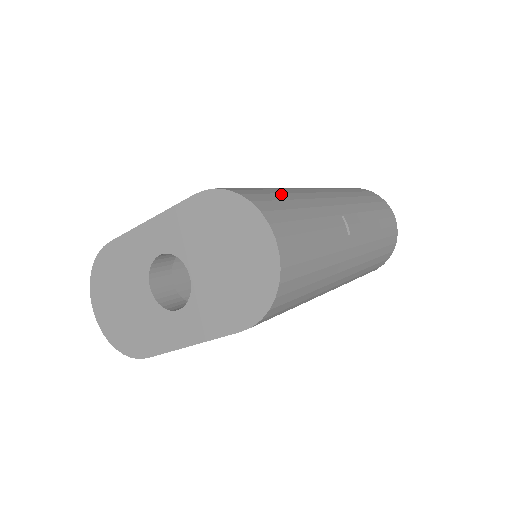
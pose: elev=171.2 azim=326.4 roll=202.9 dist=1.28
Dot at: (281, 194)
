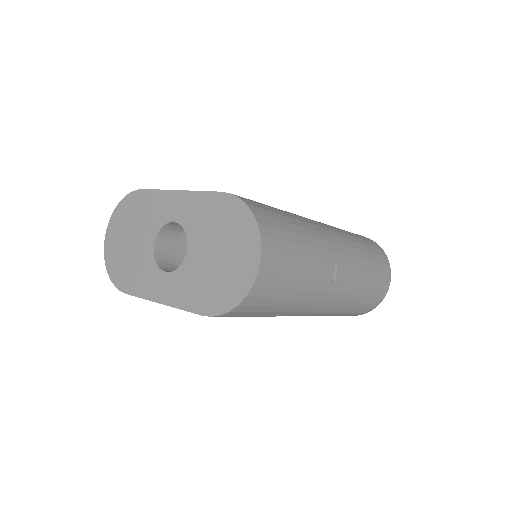
Dot at: (291, 224)
